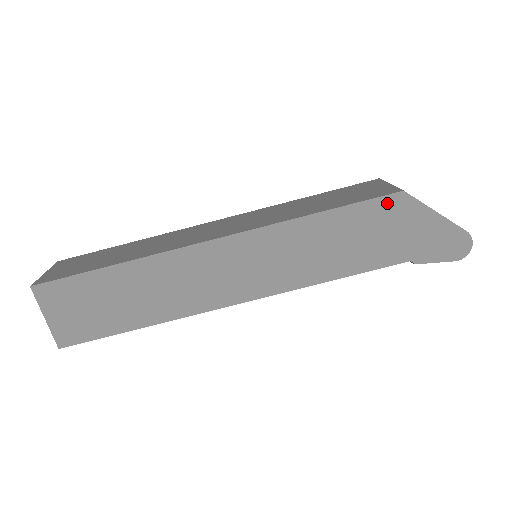
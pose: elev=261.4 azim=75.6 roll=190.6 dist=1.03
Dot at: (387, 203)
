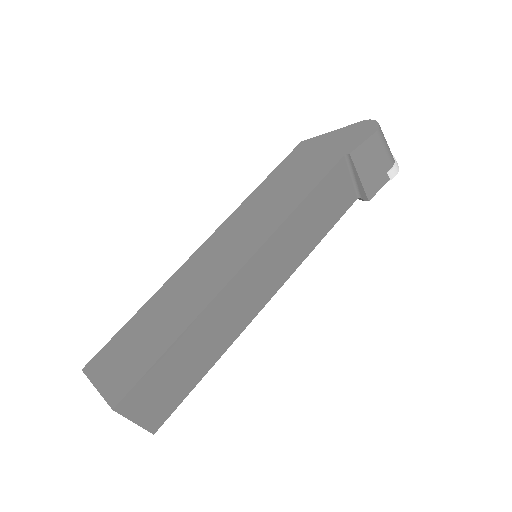
Dot at: (297, 152)
